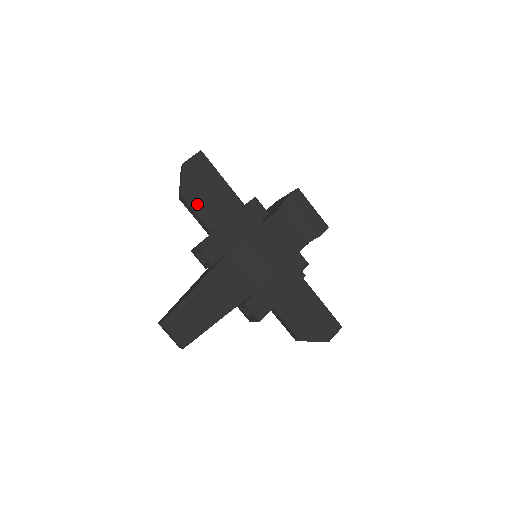
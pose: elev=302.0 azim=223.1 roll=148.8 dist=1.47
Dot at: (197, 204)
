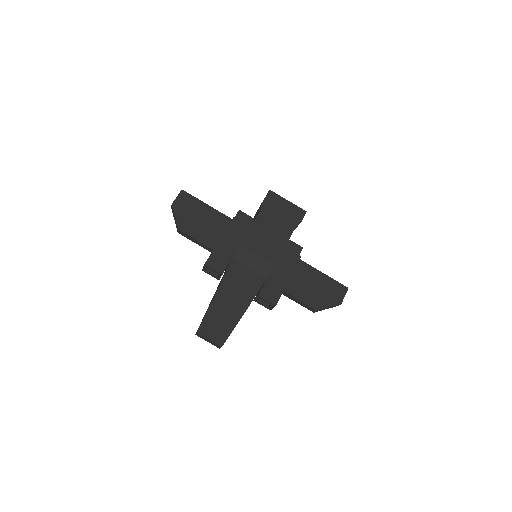
Dot at: (193, 232)
